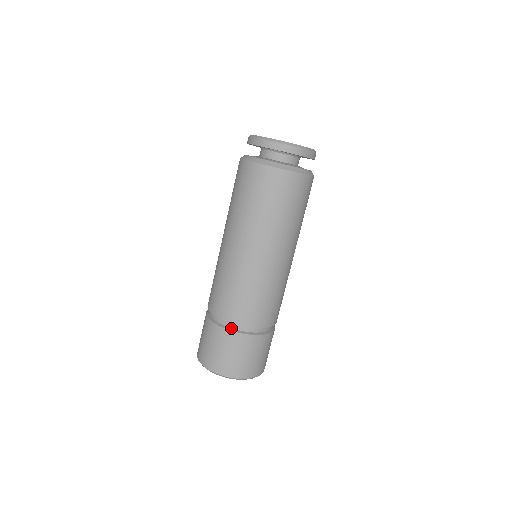
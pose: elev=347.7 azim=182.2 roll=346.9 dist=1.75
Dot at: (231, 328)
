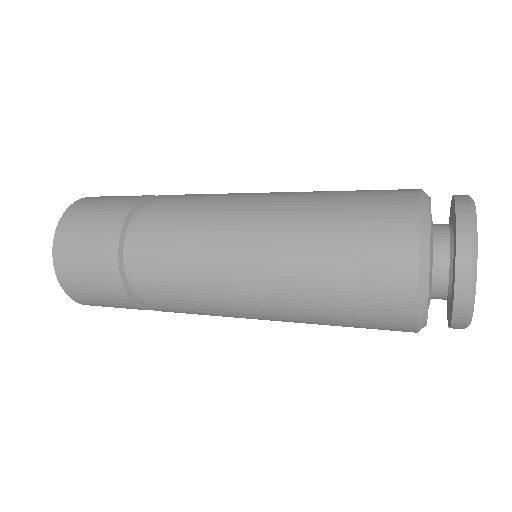
Dot at: (133, 294)
